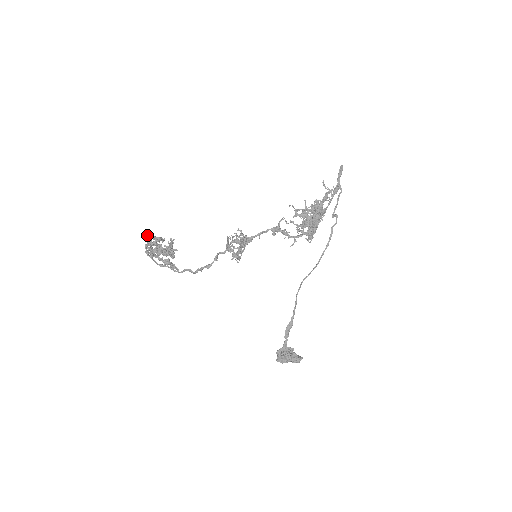
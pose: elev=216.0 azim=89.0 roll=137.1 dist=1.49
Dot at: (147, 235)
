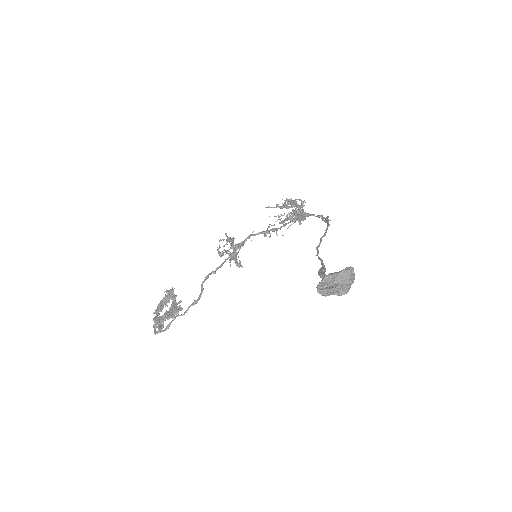
Dot at: occluded
